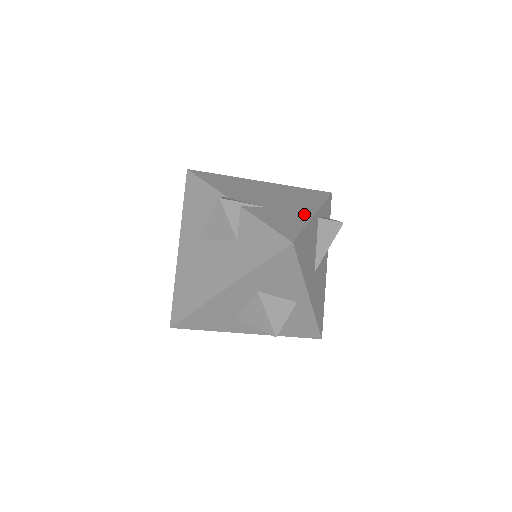
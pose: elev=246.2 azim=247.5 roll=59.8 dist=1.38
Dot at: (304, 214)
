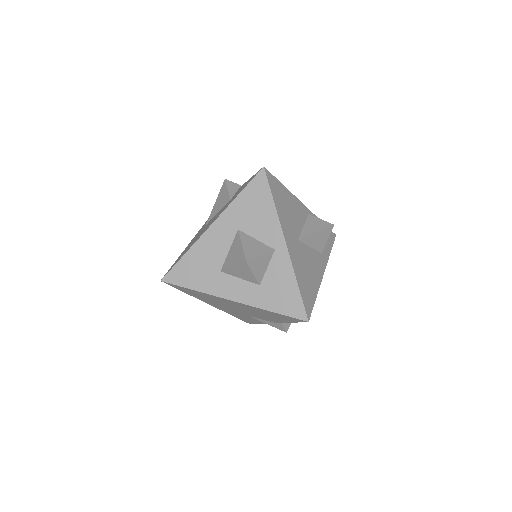
Dot at: occluded
